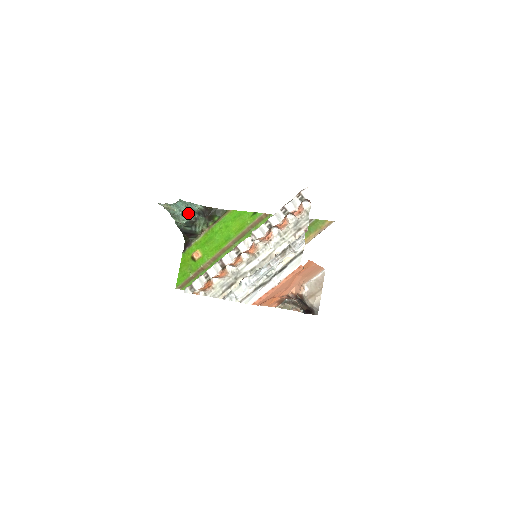
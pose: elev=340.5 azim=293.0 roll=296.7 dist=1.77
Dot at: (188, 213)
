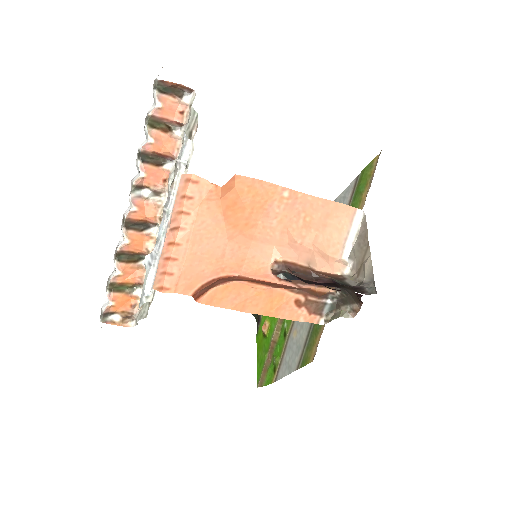
Dot at: occluded
